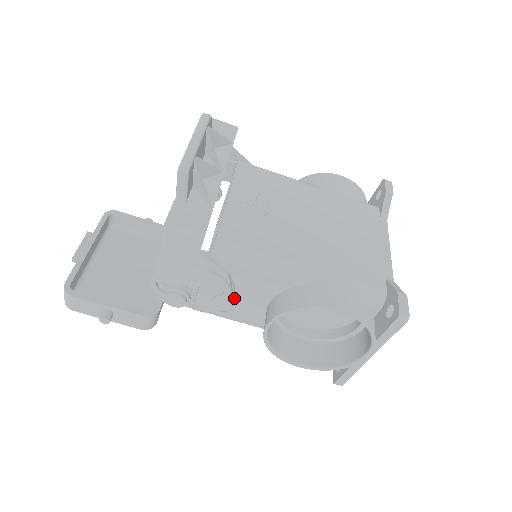
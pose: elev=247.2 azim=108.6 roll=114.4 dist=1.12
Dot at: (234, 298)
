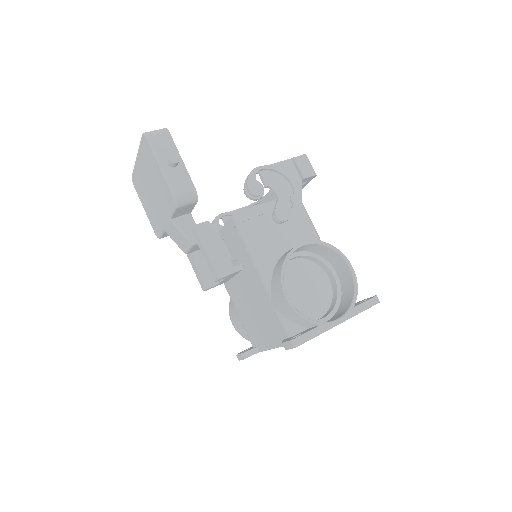
Dot at: (276, 227)
